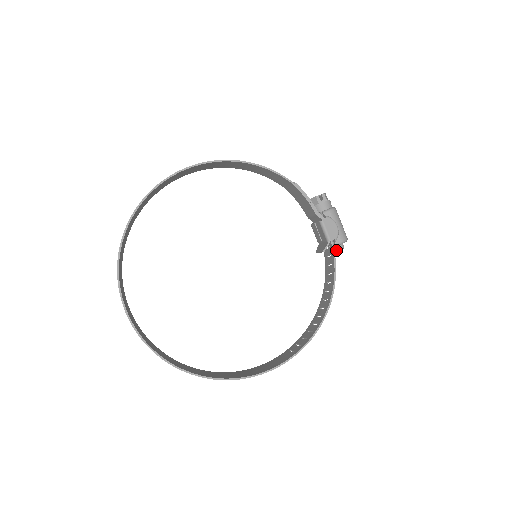
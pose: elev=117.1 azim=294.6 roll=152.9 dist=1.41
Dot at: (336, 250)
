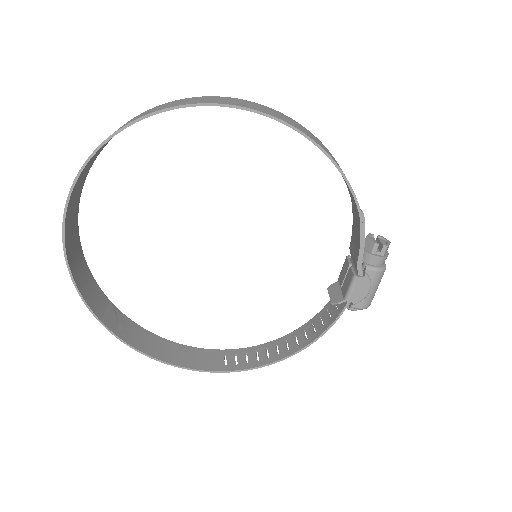
Dot at: (348, 308)
